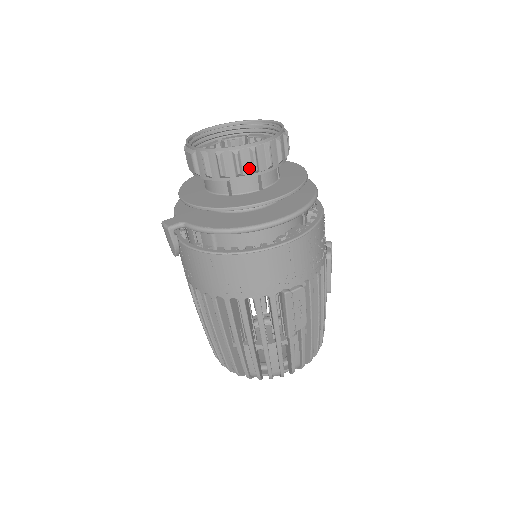
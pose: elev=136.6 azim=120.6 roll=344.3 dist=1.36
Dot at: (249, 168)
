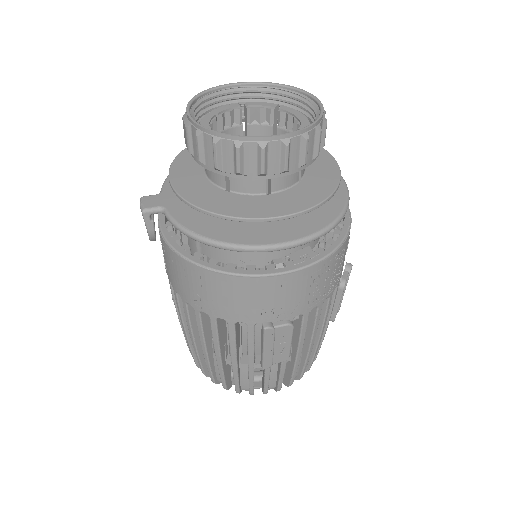
Dot at: (254, 168)
